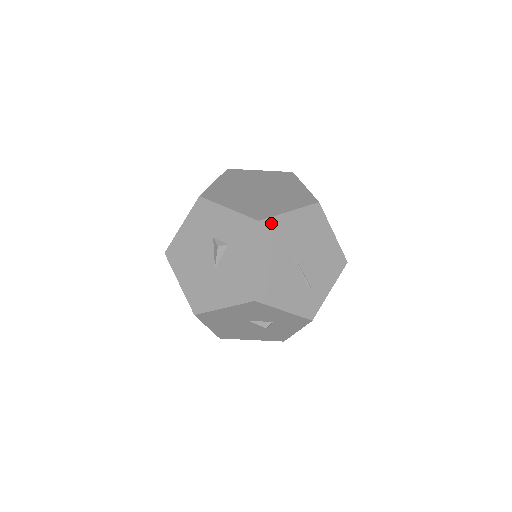
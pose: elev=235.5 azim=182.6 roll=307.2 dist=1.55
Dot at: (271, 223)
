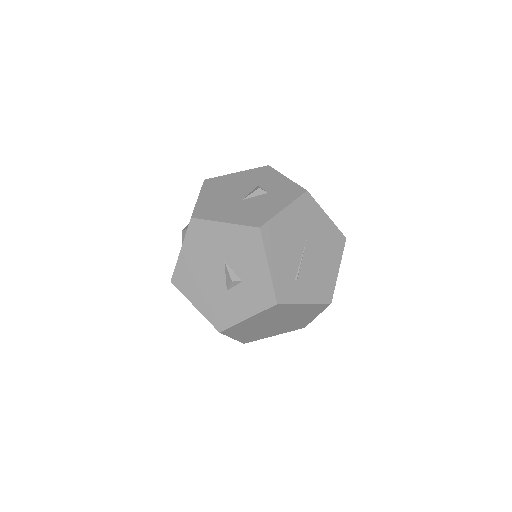
Dot at: (312, 203)
